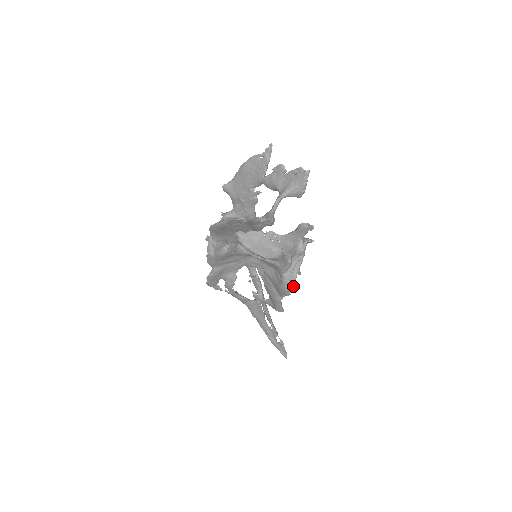
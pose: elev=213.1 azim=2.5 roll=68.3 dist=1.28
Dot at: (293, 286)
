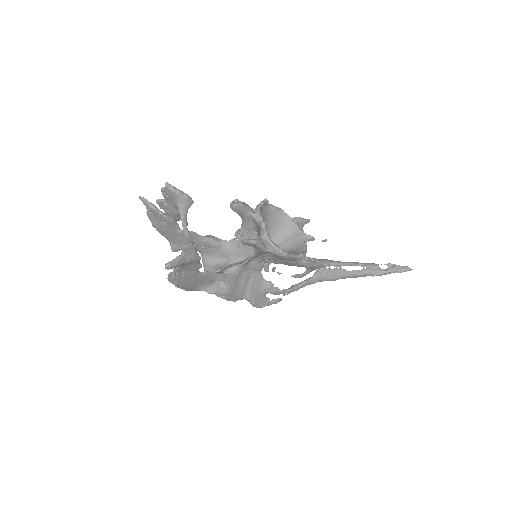
Dot at: (305, 240)
